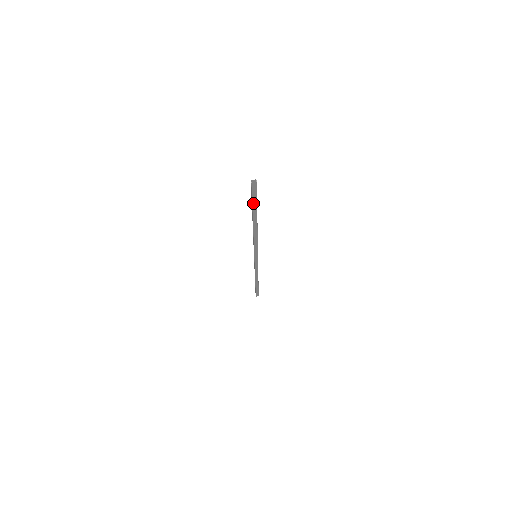
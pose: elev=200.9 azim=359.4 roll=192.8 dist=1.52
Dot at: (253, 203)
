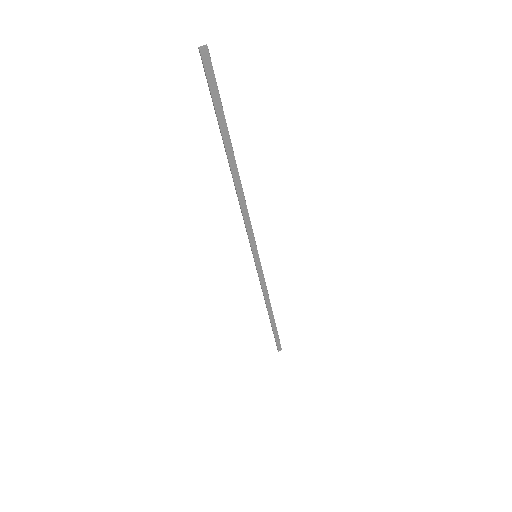
Dot at: (217, 112)
